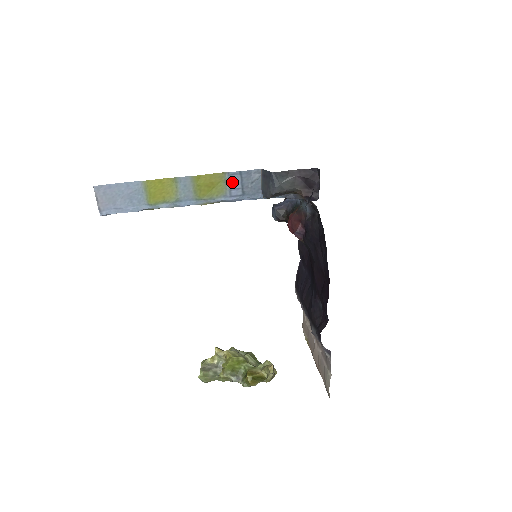
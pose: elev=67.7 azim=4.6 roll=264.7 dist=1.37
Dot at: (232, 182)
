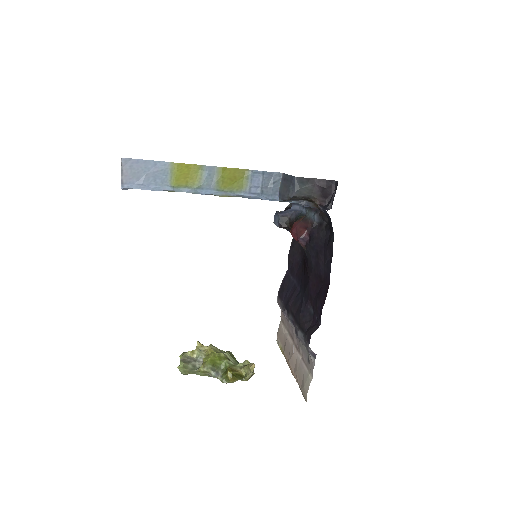
Dot at: (254, 180)
